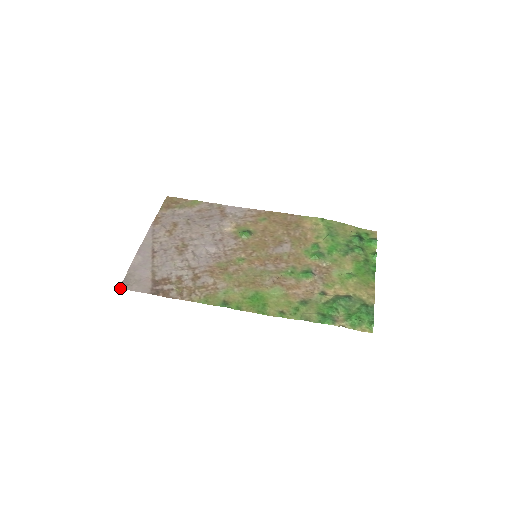
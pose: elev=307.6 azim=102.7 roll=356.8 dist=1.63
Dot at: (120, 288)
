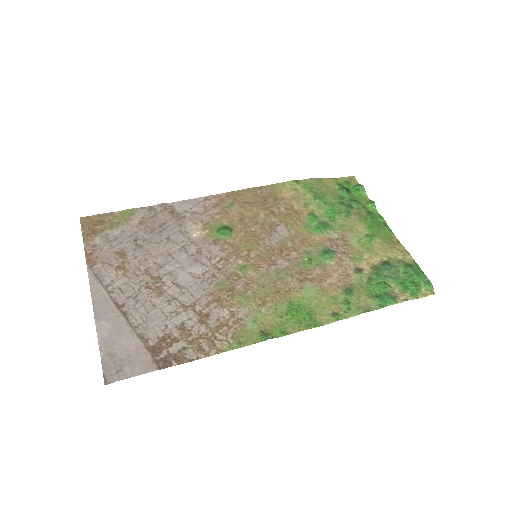
Dot at: (106, 382)
